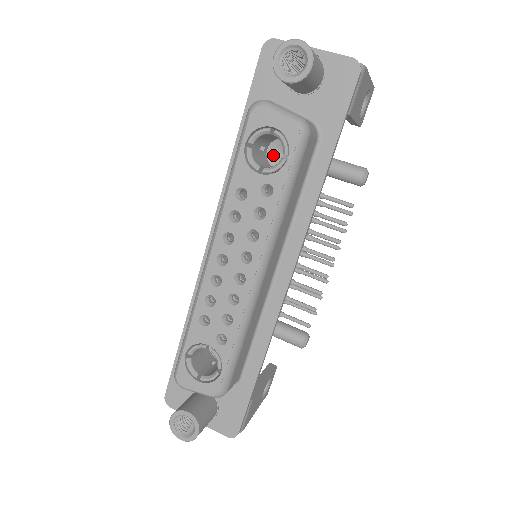
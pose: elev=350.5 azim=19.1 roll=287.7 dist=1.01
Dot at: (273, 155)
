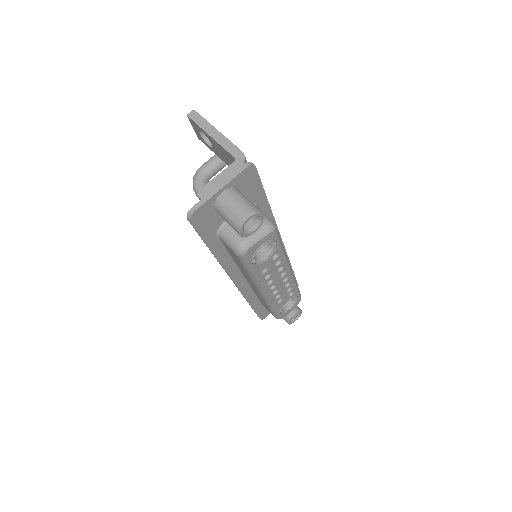
Dot at: occluded
